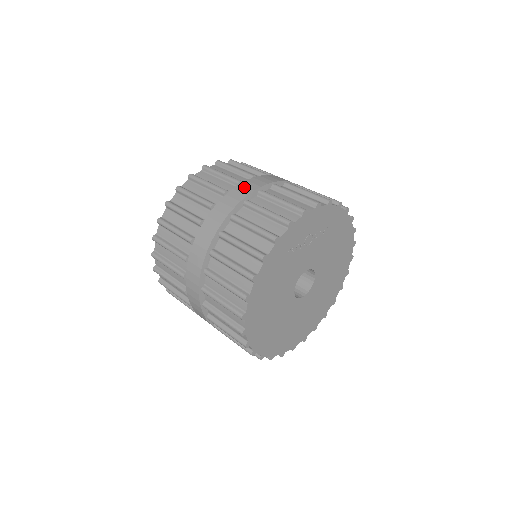
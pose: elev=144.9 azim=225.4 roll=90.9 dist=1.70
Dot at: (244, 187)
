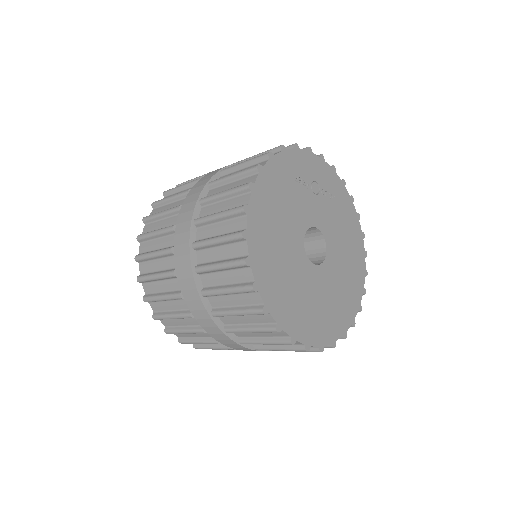
Dot at: occluded
